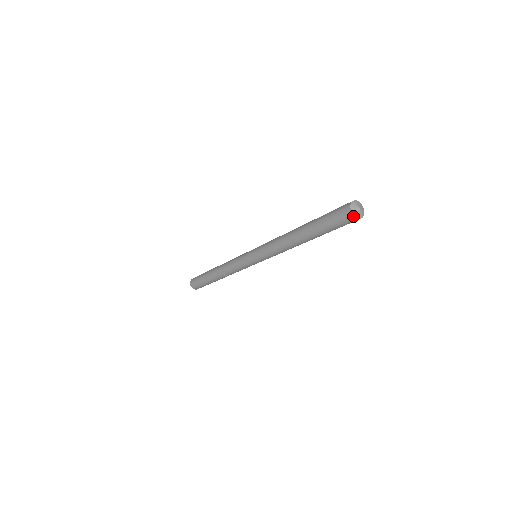
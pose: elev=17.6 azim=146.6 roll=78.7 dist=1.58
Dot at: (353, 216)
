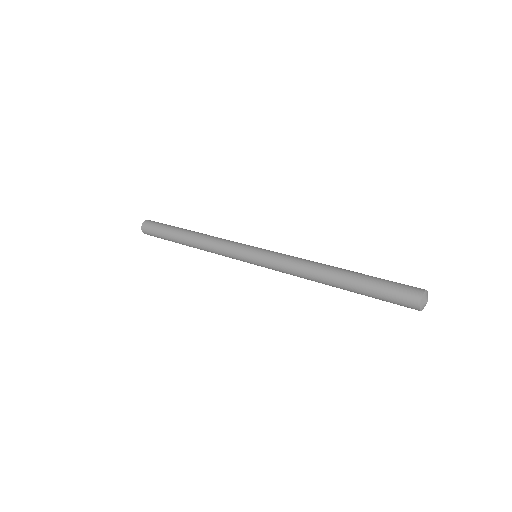
Dot at: occluded
